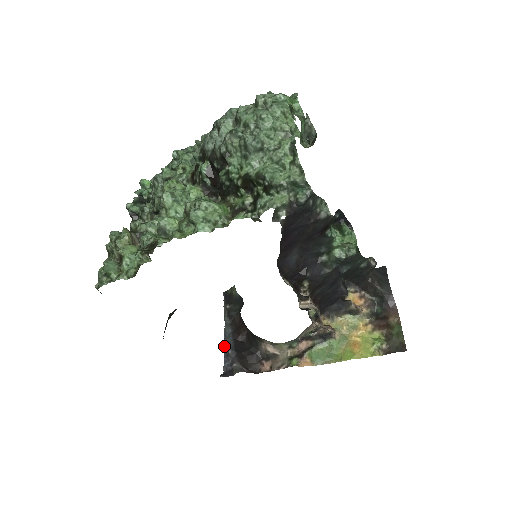
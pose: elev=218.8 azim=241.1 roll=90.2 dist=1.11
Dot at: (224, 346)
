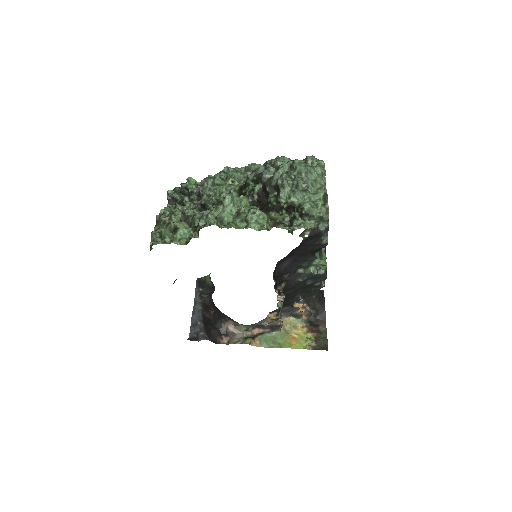
Dot at: (192, 318)
